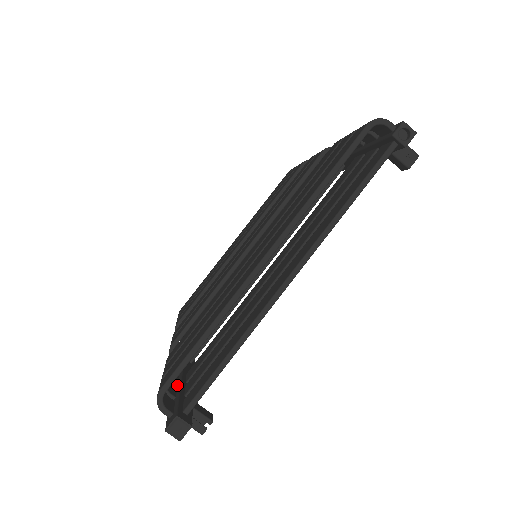
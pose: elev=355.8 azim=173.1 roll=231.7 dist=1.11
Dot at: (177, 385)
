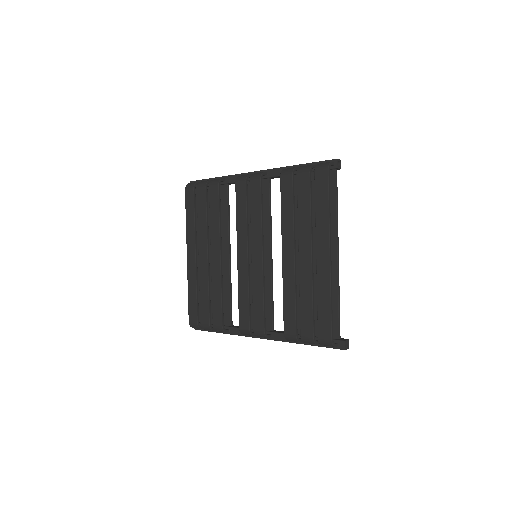
Dot at: occluded
